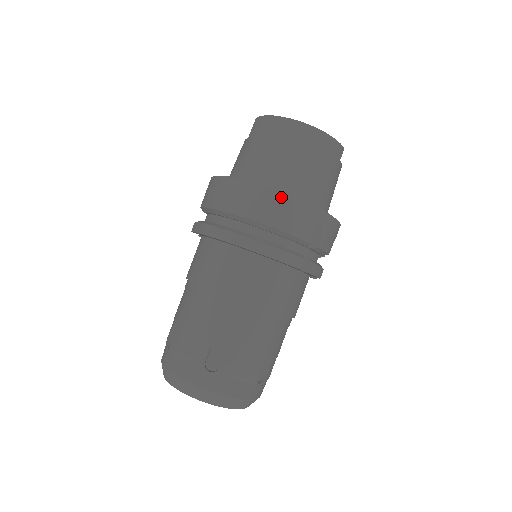
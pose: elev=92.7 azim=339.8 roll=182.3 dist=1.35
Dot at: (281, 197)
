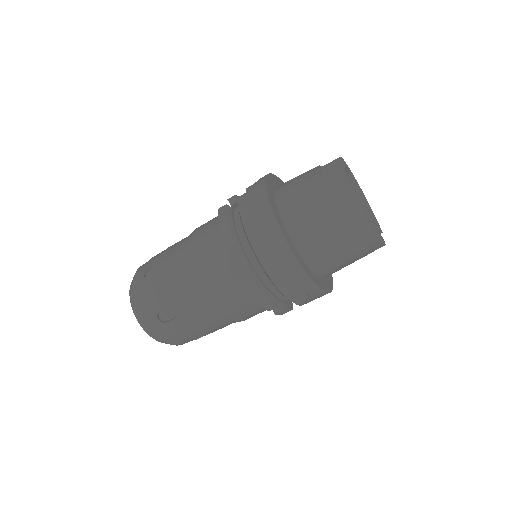
Dot at: (294, 264)
